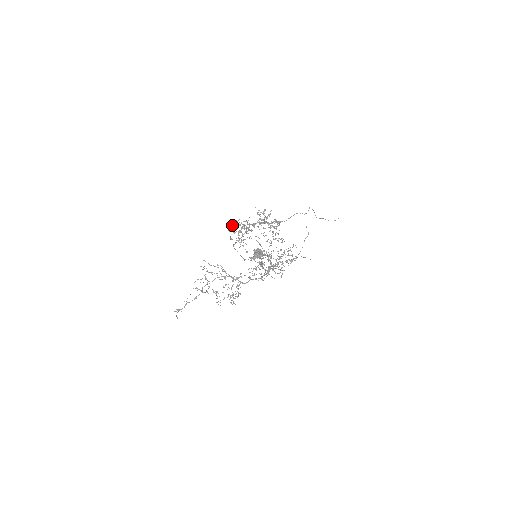
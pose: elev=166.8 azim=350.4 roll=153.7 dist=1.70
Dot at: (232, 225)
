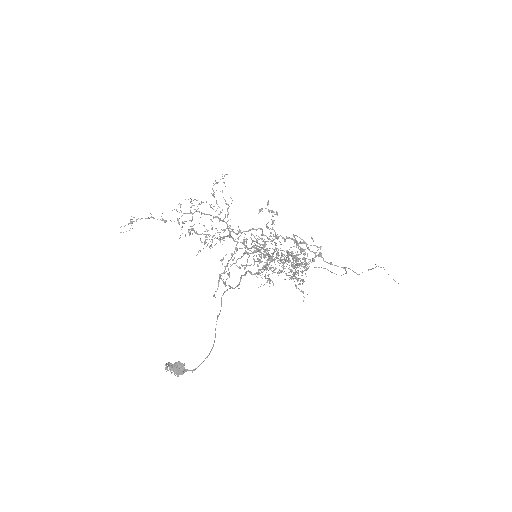
Dot at: occluded
